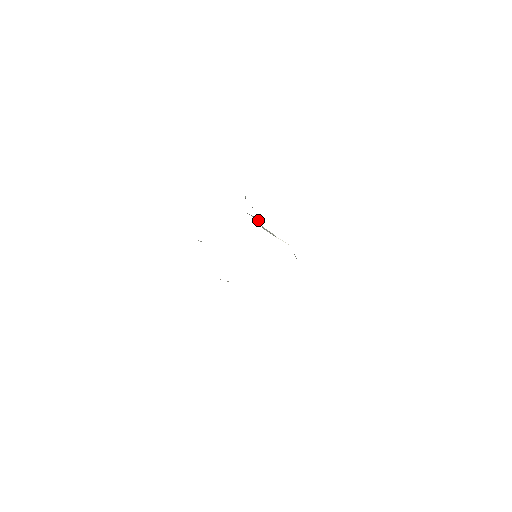
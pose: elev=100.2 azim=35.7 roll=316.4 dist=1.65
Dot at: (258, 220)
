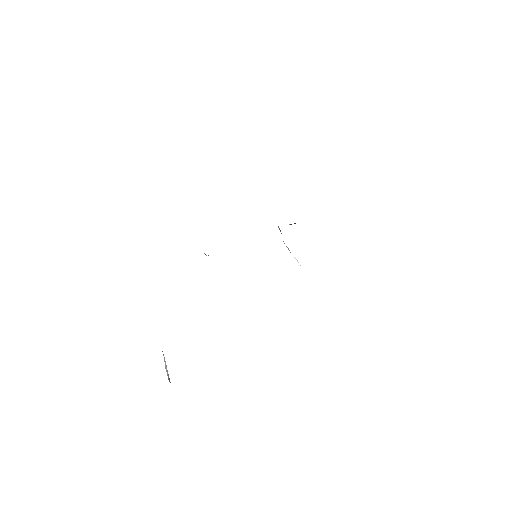
Dot at: occluded
